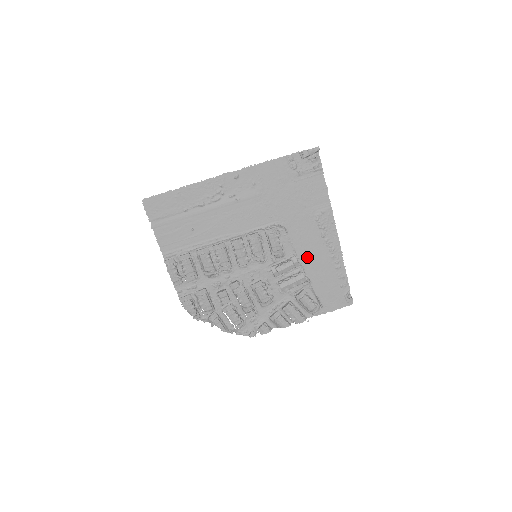
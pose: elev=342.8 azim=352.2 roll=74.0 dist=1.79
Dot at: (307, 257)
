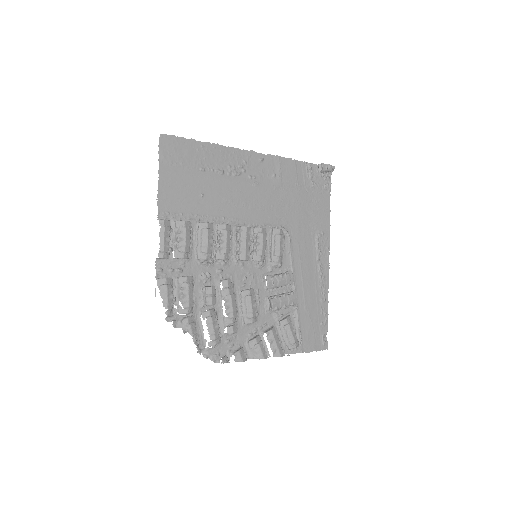
Dot at: (300, 277)
